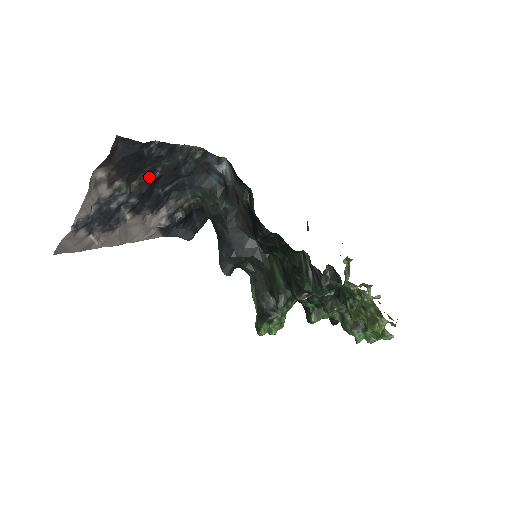
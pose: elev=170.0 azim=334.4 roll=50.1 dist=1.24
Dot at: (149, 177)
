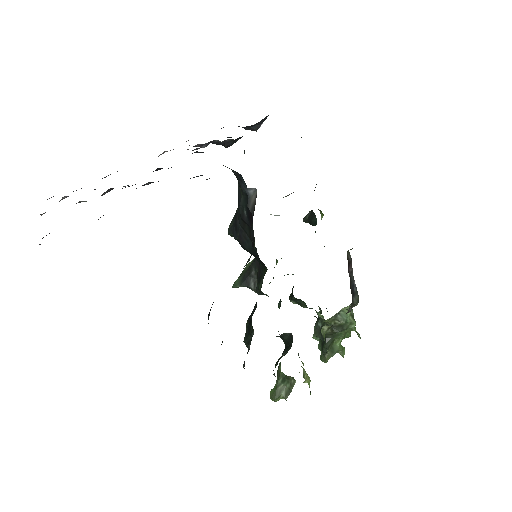
Dot at: occluded
